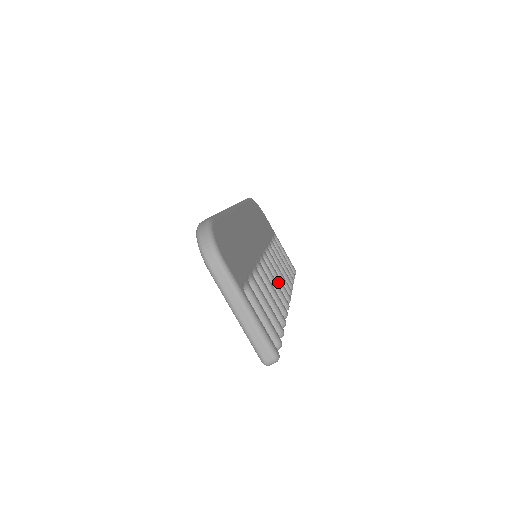
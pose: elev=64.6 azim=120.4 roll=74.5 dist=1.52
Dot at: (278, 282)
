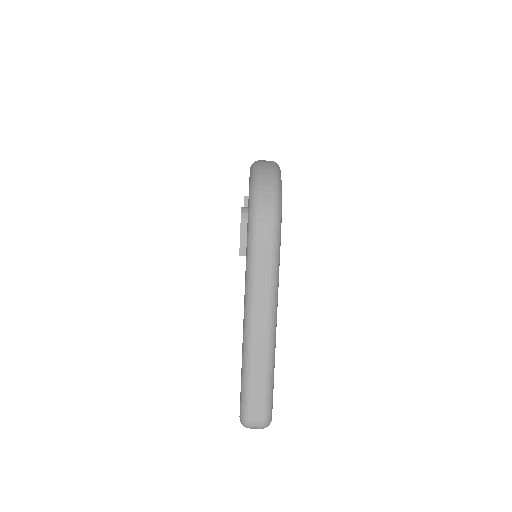
Dot at: occluded
